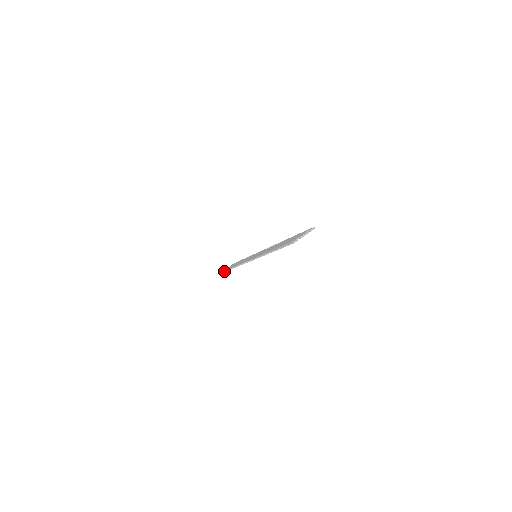
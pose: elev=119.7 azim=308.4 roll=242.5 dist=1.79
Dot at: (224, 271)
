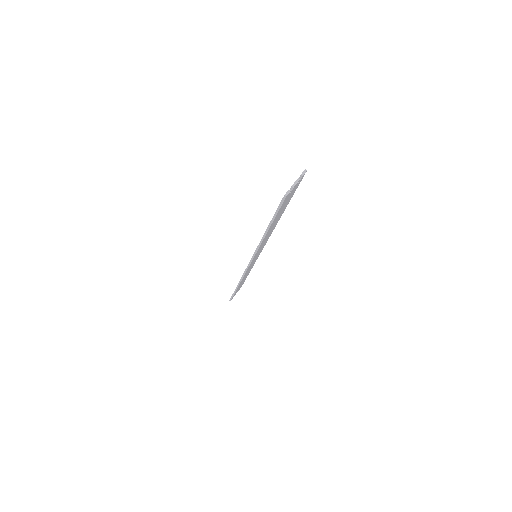
Dot at: (231, 297)
